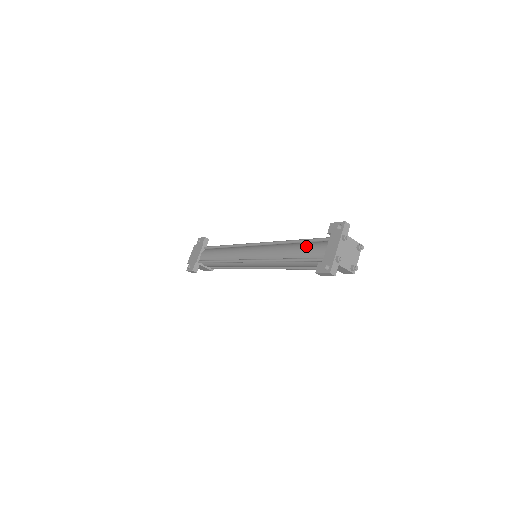
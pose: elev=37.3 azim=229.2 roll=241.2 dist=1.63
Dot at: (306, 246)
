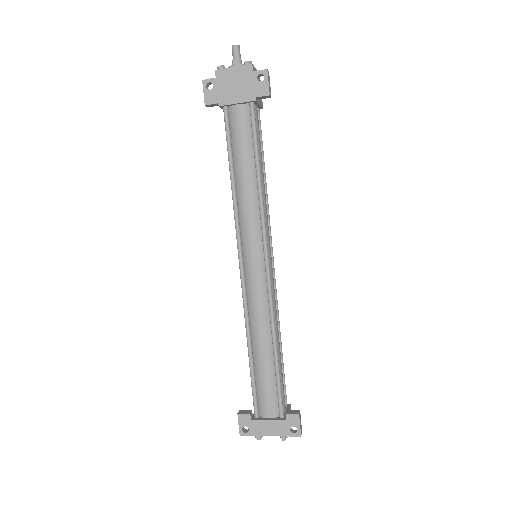
Dot at: (269, 380)
